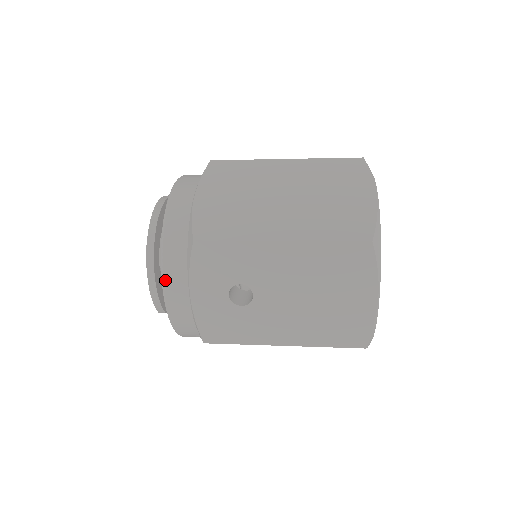
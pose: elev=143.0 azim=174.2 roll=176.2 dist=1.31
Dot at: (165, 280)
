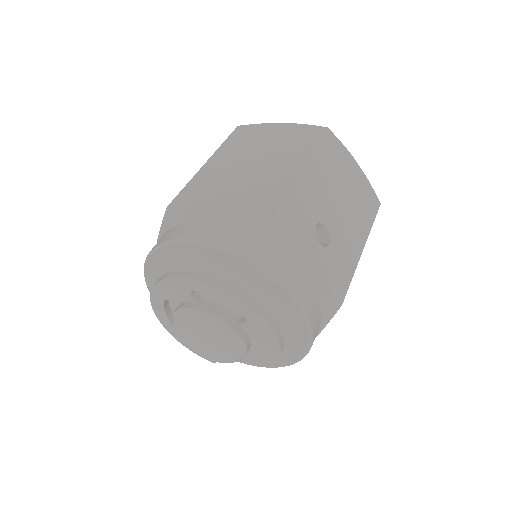
Dot at: (283, 281)
